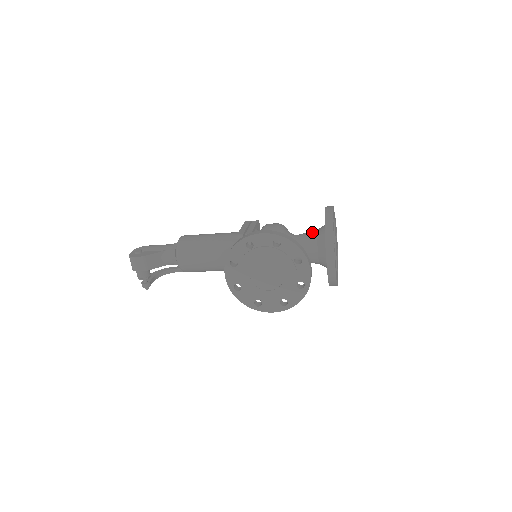
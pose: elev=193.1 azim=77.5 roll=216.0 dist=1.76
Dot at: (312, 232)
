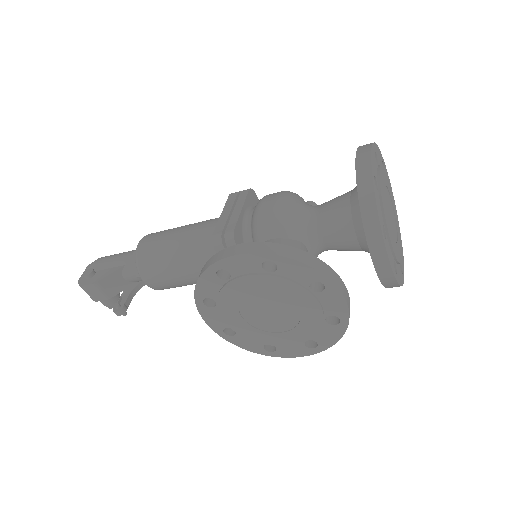
Dot at: (341, 201)
